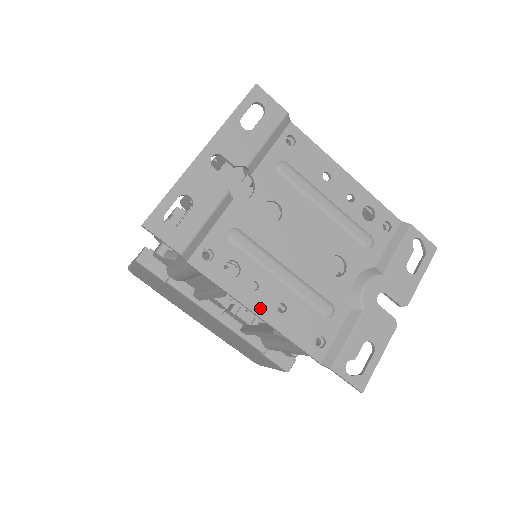
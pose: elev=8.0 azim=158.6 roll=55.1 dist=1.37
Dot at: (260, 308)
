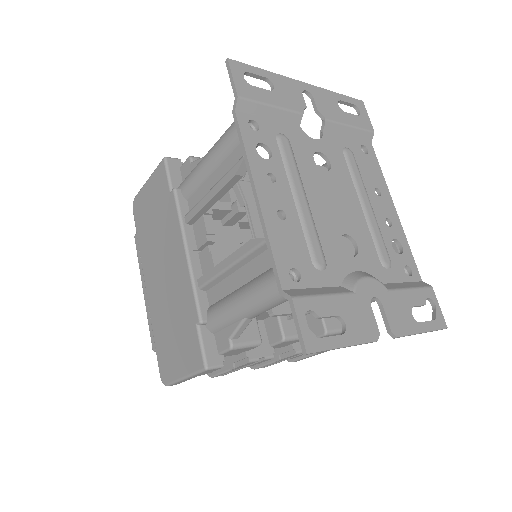
Dot at: (264, 194)
